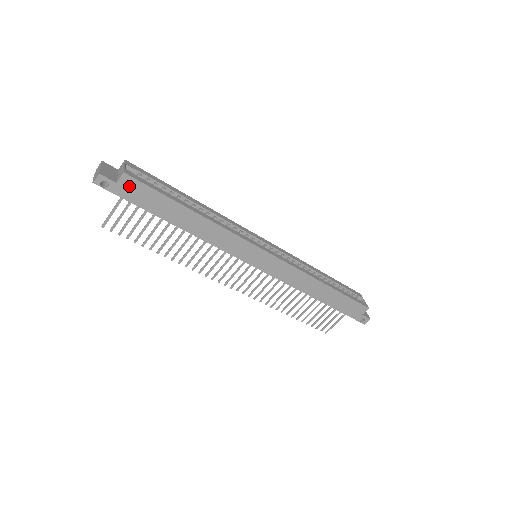
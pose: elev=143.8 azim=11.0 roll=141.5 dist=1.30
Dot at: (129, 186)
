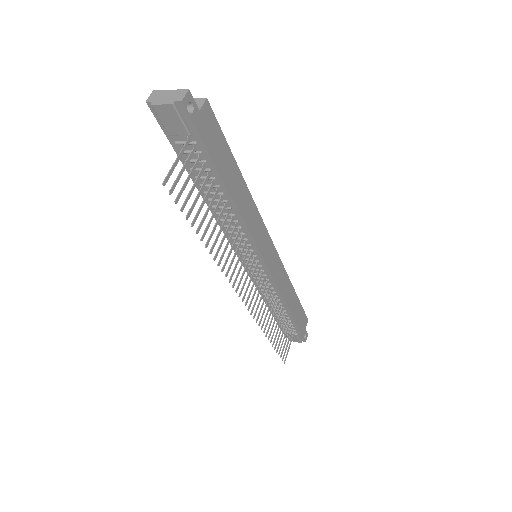
Dot at: (207, 120)
